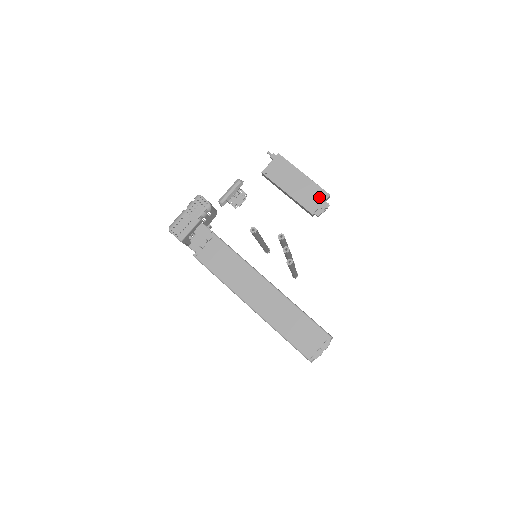
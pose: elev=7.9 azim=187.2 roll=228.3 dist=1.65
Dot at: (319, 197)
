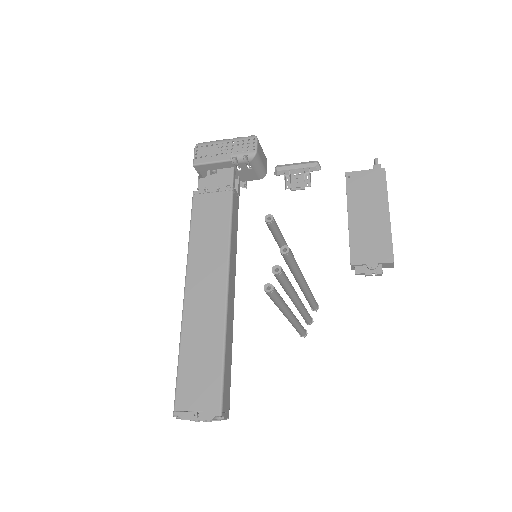
Dot at: (379, 253)
